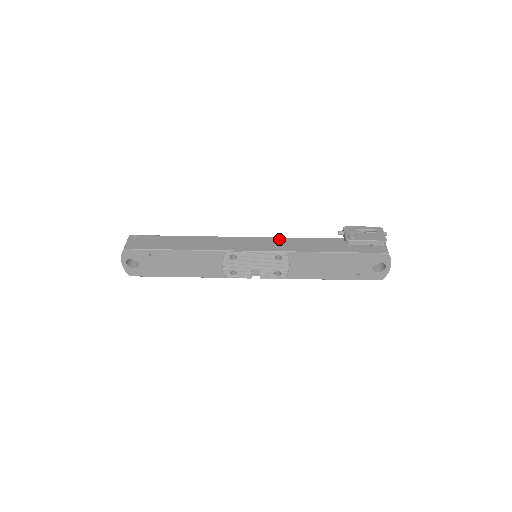
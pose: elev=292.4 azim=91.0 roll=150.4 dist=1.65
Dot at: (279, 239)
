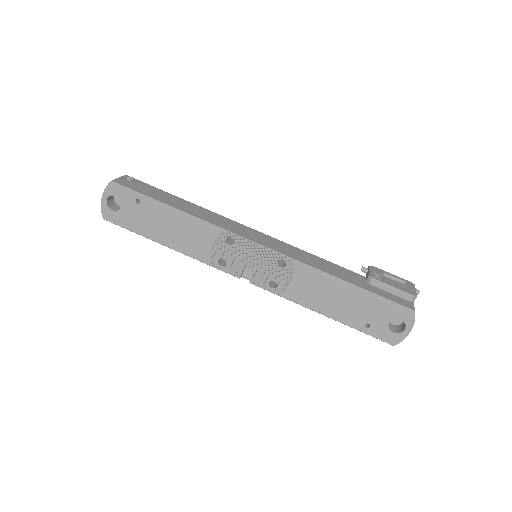
Dot at: (291, 246)
